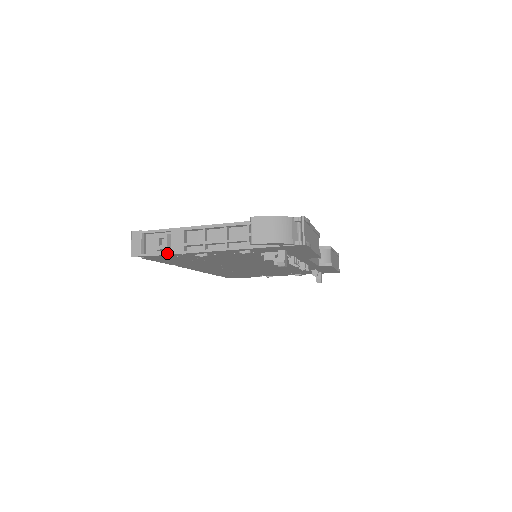
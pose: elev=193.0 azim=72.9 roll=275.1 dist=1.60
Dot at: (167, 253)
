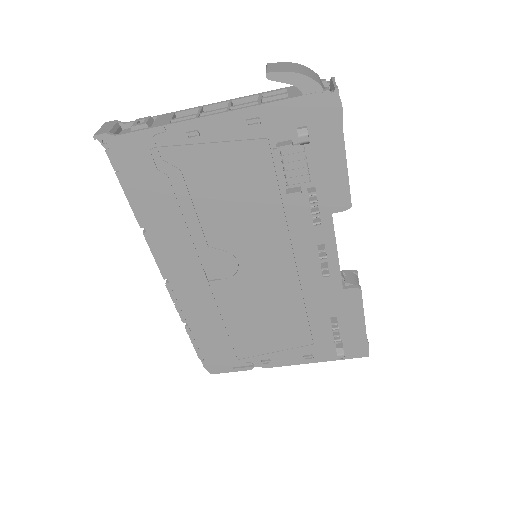
Dot at: (145, 128)
